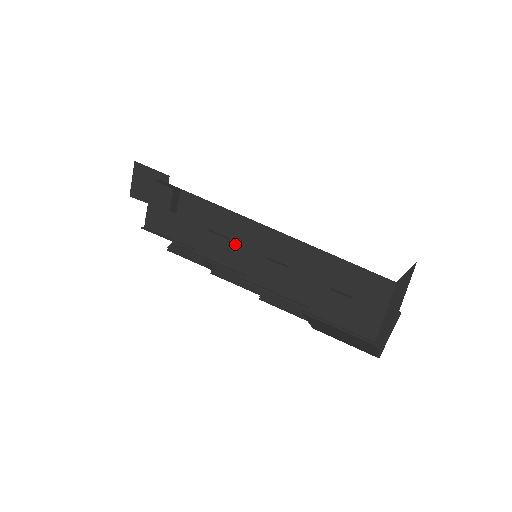
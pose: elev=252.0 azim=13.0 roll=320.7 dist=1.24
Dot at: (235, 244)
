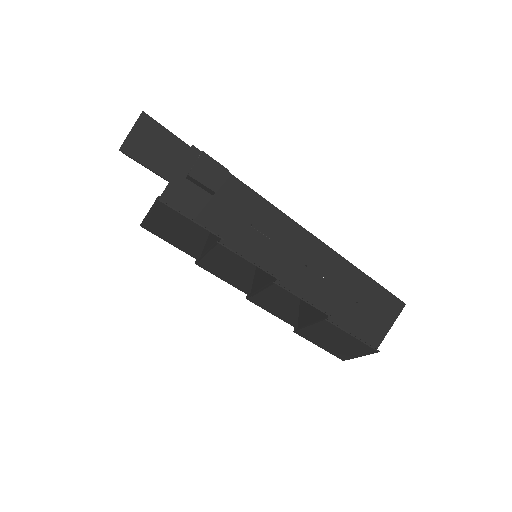
Dot at: (276, 245)
